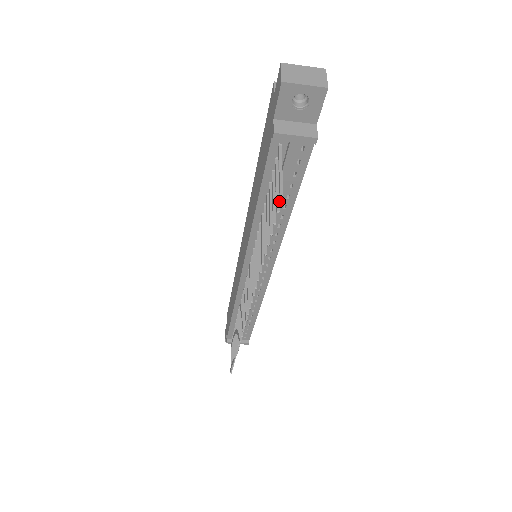
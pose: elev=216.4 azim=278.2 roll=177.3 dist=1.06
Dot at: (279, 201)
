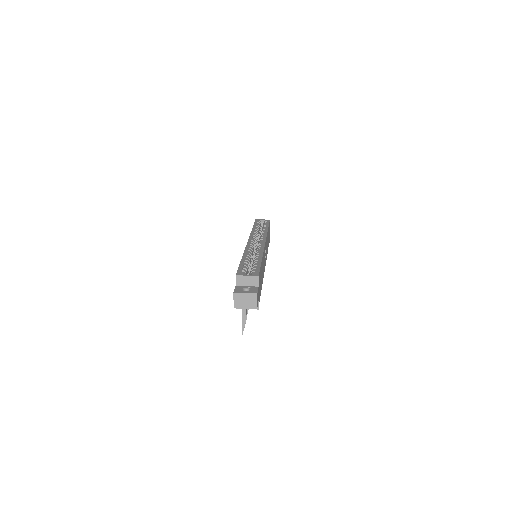
Dot at: occluded
